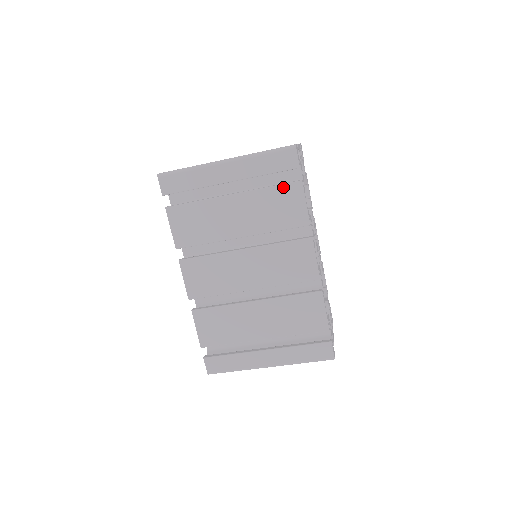
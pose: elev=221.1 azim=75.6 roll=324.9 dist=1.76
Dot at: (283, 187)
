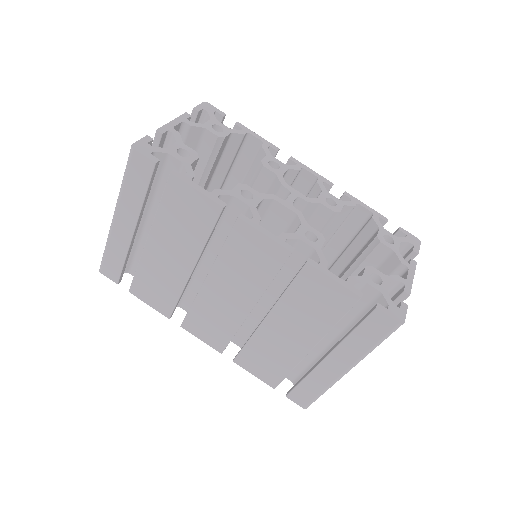
Dot at: (166, 195)
